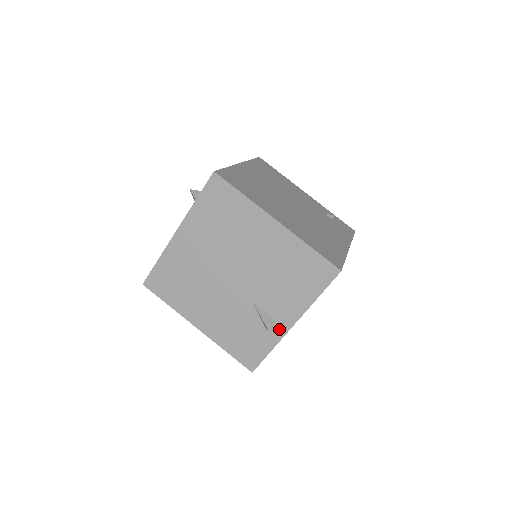
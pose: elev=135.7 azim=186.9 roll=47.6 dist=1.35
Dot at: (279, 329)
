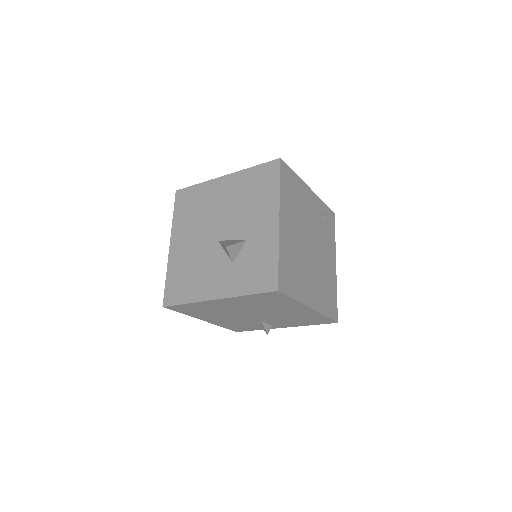
Dot at: (272, 327)
